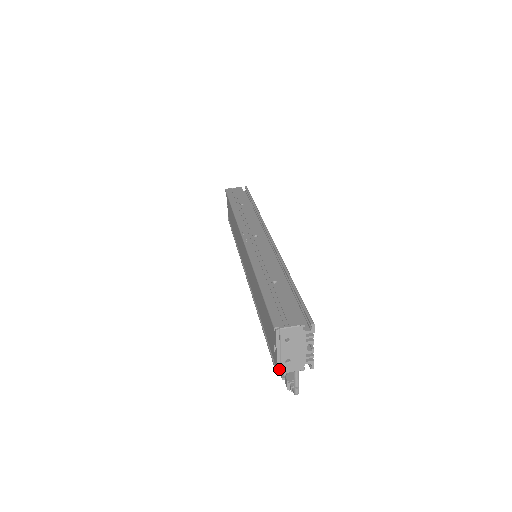
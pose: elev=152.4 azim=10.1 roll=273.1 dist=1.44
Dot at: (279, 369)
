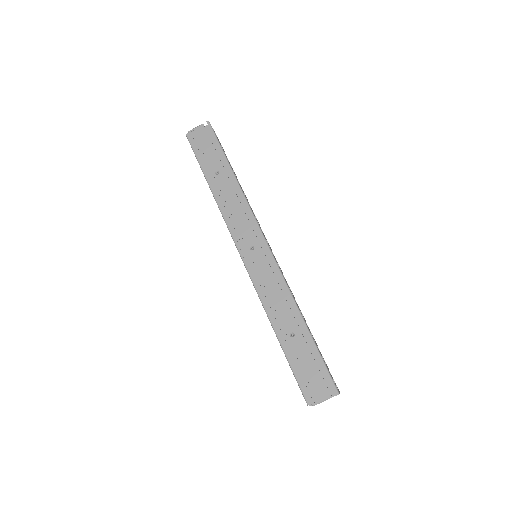
Dot at: occluded
